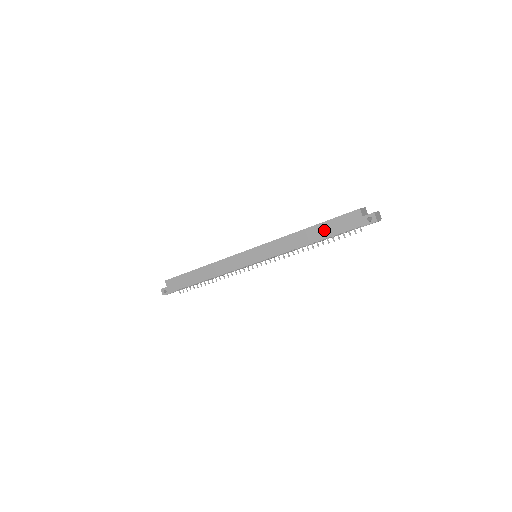
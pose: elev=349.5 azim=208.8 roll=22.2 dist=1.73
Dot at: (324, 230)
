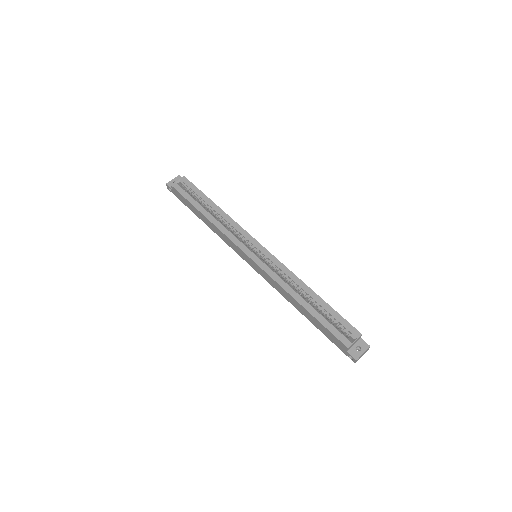
Dot at: (313, 320)
